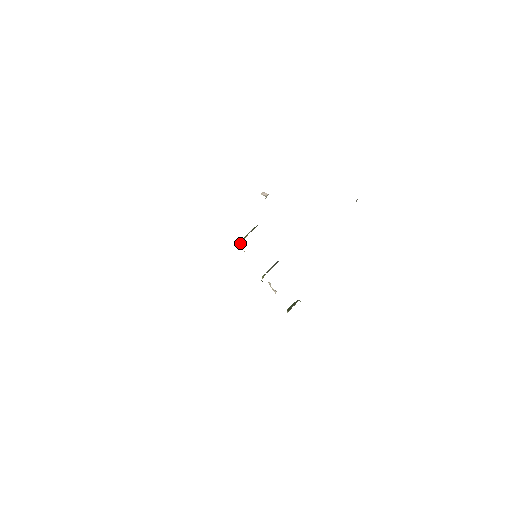
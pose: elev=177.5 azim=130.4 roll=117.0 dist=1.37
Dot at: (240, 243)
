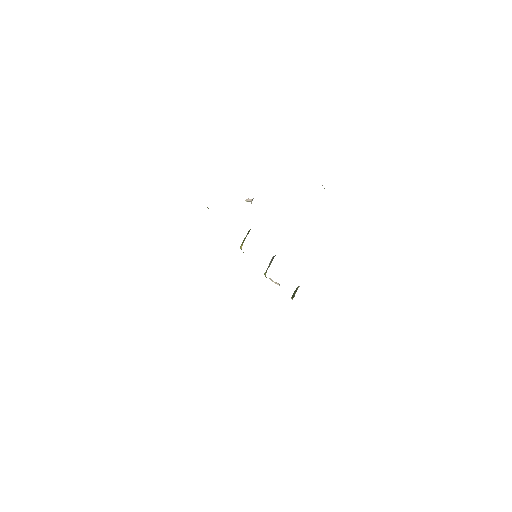
Dot at: (241, 248)
